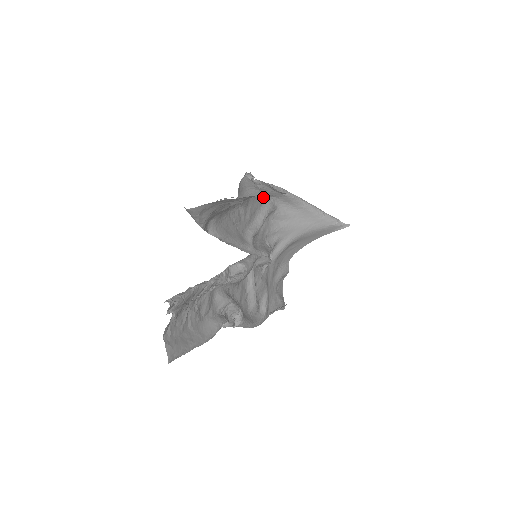
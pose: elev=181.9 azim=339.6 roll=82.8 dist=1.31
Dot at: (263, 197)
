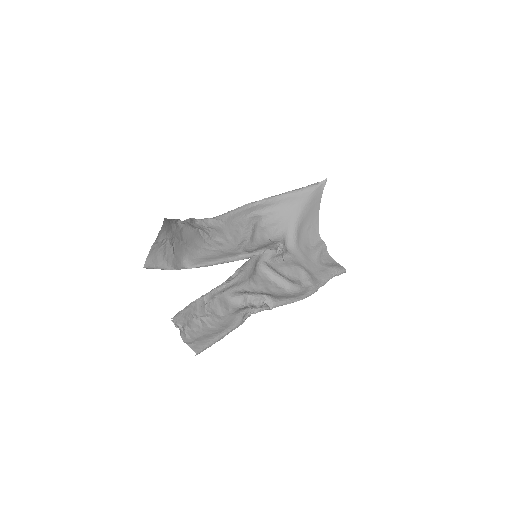
Dot at: (240, 219)
